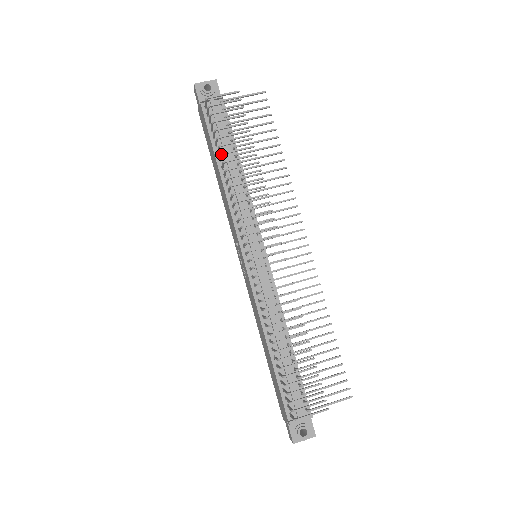
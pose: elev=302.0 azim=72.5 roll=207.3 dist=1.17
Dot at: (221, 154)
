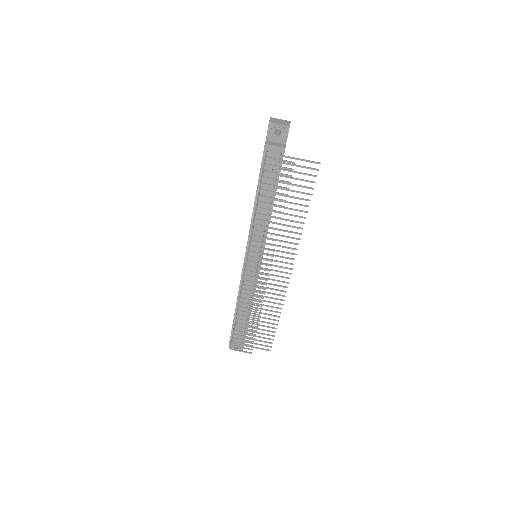
Dot at: (257, 201)
